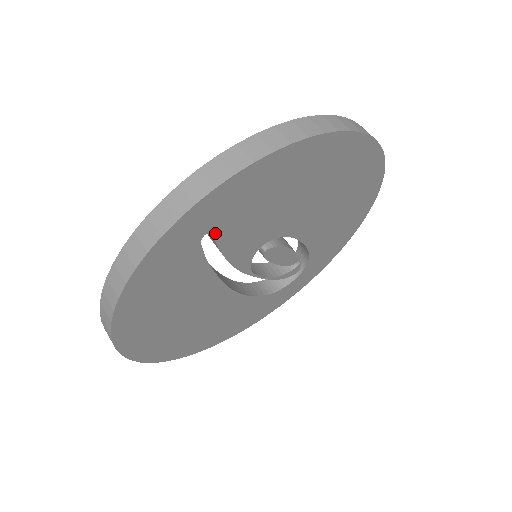
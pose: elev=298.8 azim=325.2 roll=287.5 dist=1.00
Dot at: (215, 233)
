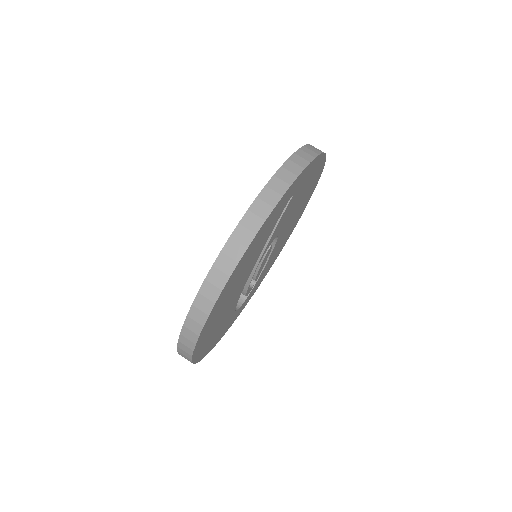
Dot at: (291, 199)
